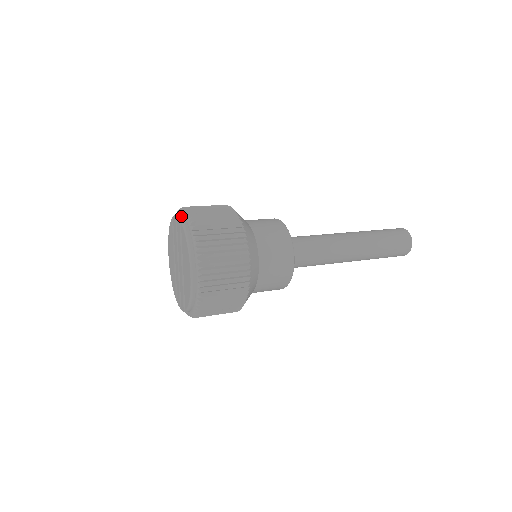
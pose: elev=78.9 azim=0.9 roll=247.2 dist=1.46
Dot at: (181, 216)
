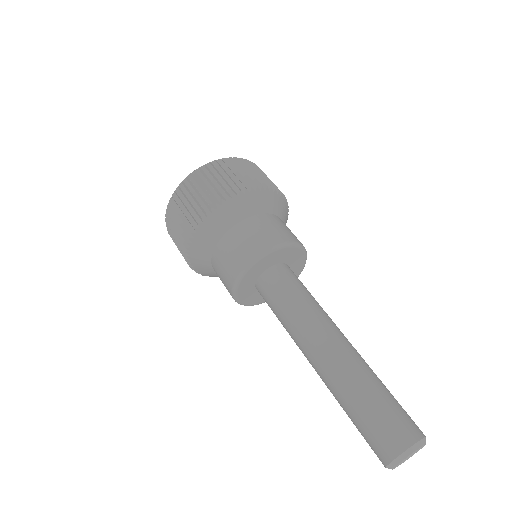
Dot at: occluded
